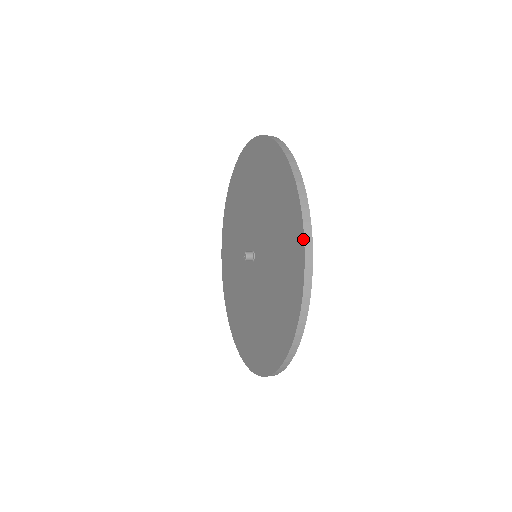
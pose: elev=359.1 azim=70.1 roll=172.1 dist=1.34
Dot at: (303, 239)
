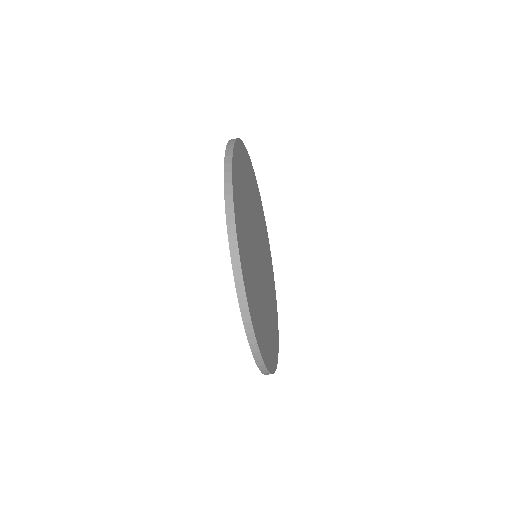
Dot at: occluded
